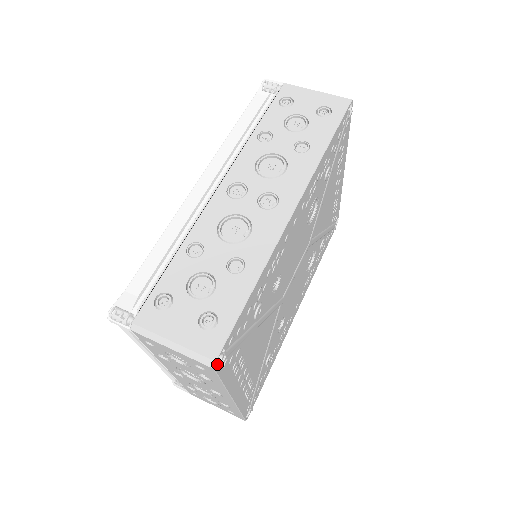
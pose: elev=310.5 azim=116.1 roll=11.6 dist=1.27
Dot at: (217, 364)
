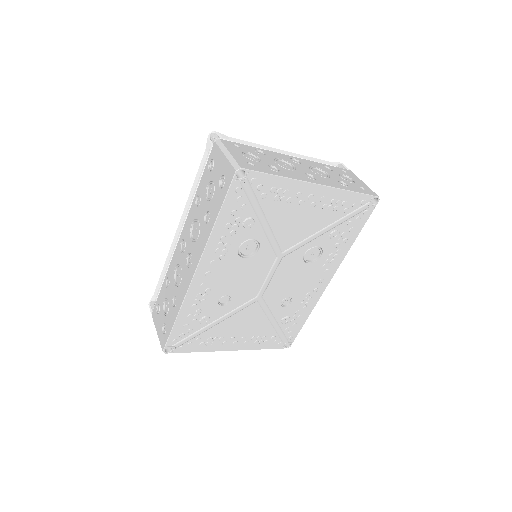
Dot at: (171, 350)
